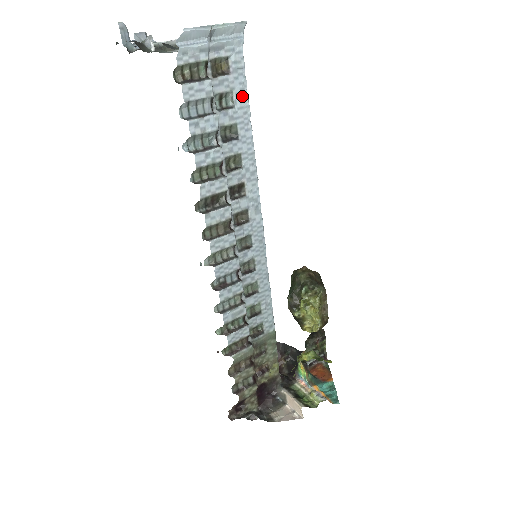
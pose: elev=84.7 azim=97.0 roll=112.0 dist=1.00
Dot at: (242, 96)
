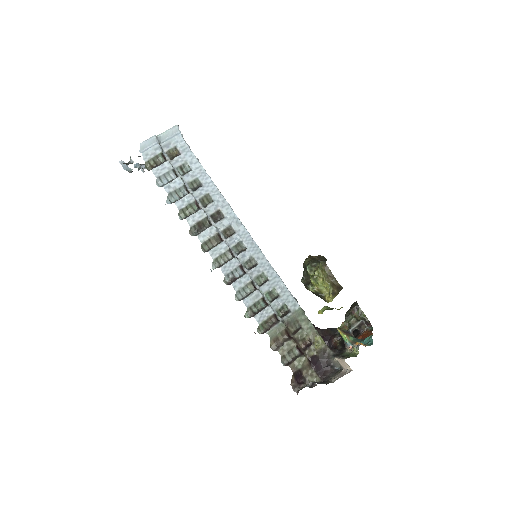
Dot at: (194, 162)
